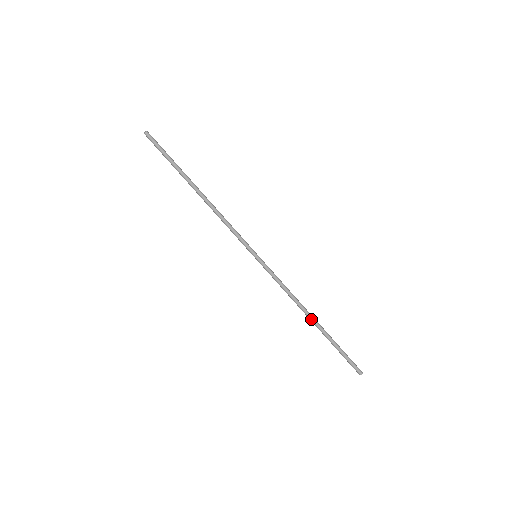
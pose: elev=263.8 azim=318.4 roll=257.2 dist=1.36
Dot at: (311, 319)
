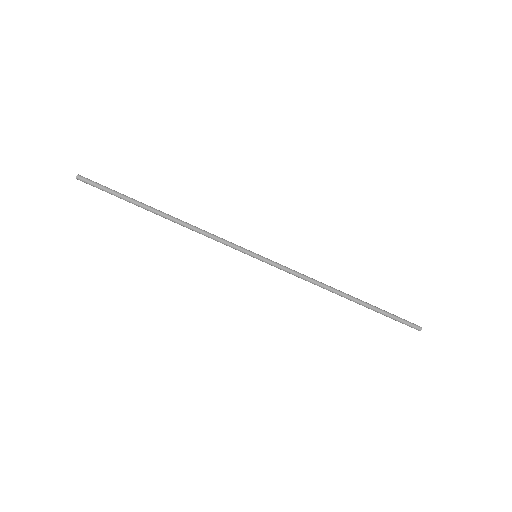
Dot at: occluded
